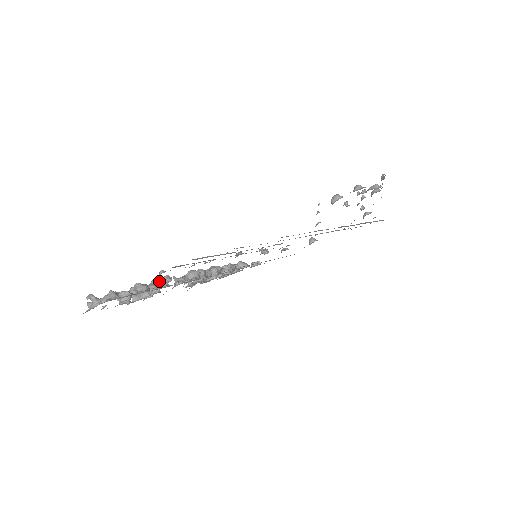
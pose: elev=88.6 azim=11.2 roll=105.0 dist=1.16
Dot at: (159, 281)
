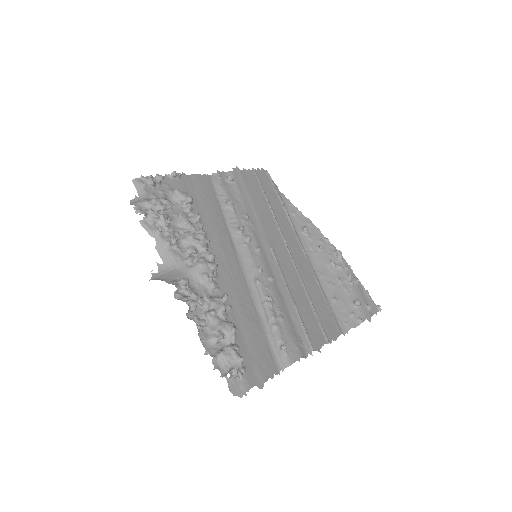
Dot at: (224, 304)
